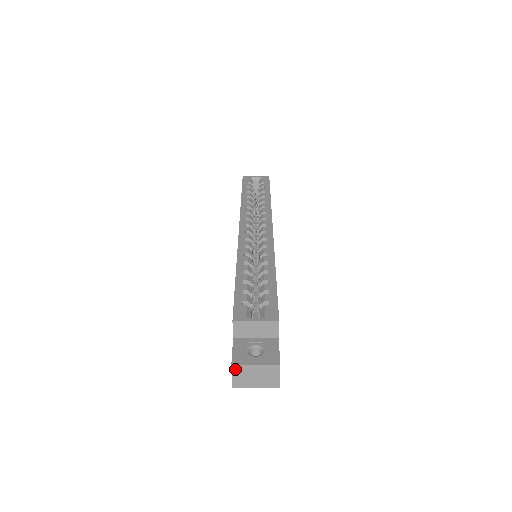
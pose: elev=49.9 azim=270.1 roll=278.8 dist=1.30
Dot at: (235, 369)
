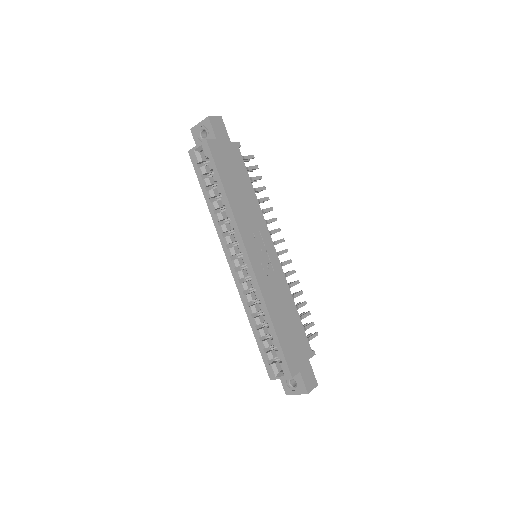
Dot at: (289, 394)
